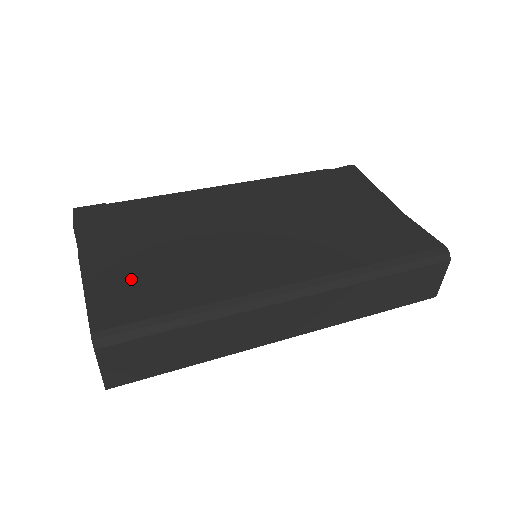
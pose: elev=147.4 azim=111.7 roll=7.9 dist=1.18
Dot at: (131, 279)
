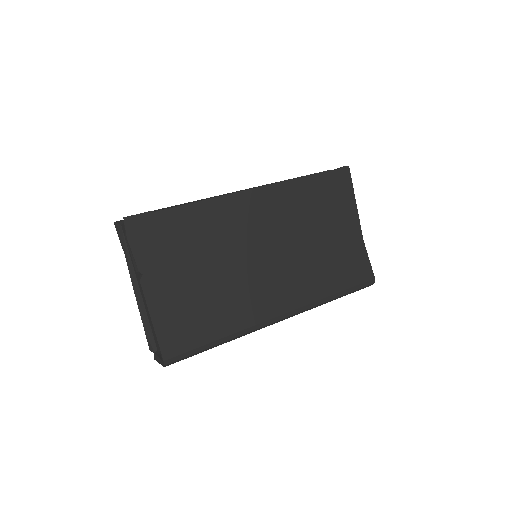
Dot at: (183, 311)
